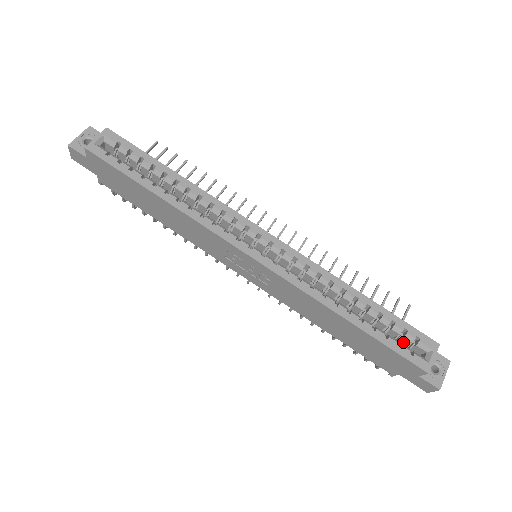
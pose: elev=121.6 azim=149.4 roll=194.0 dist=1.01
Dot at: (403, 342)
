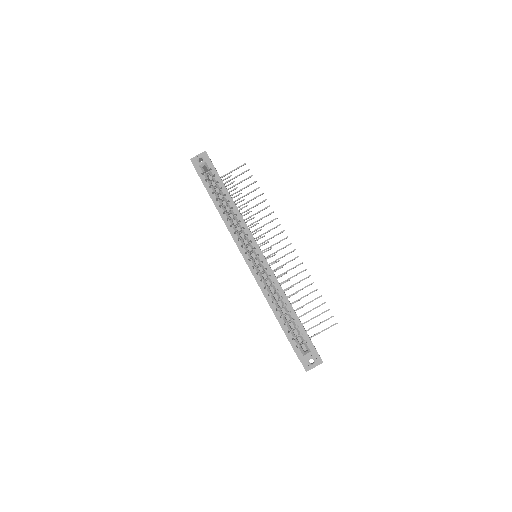
Dot at: occluded
